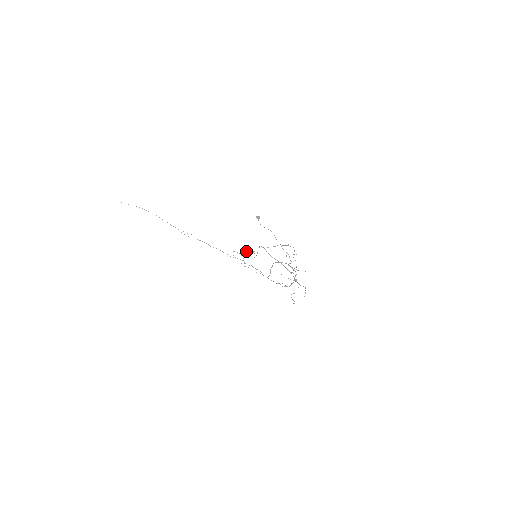
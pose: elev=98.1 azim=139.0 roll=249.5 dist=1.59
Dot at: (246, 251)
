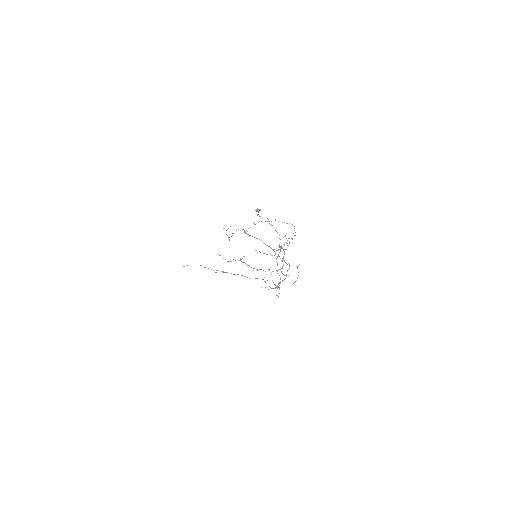
Dot at: (268, 269)
